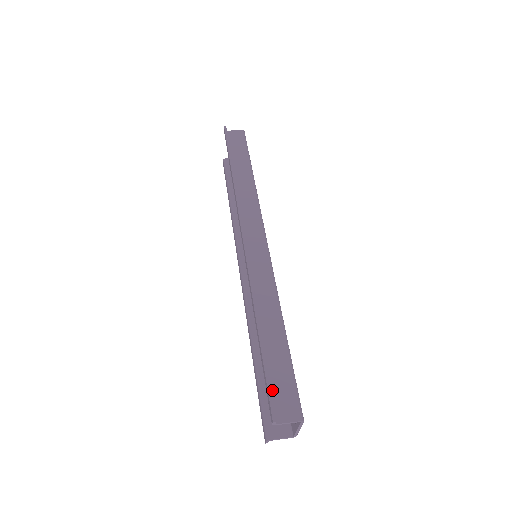
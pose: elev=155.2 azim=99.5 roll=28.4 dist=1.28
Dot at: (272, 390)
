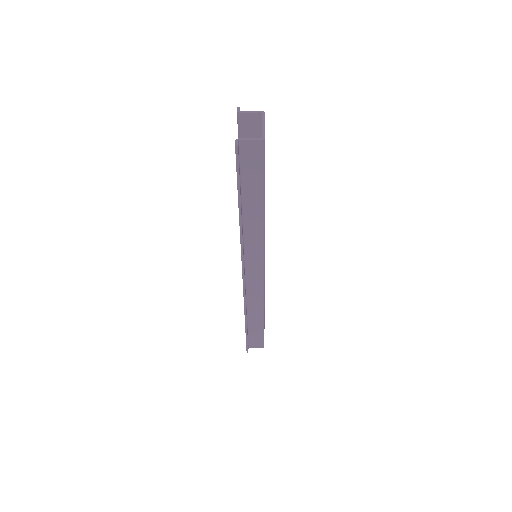
Dot at: (243, 136)
